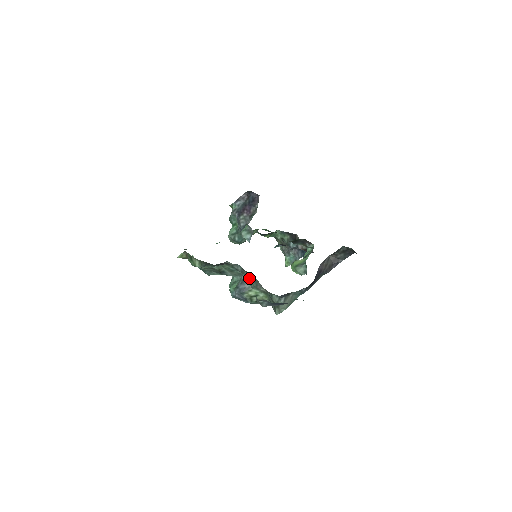
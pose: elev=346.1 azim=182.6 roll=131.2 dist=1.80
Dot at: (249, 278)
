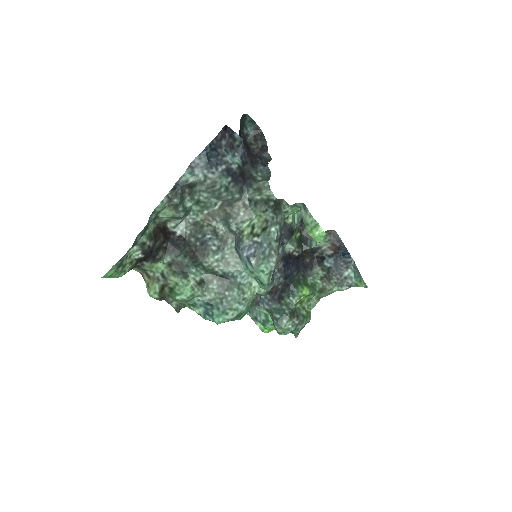
Dot at: (226, 229)
